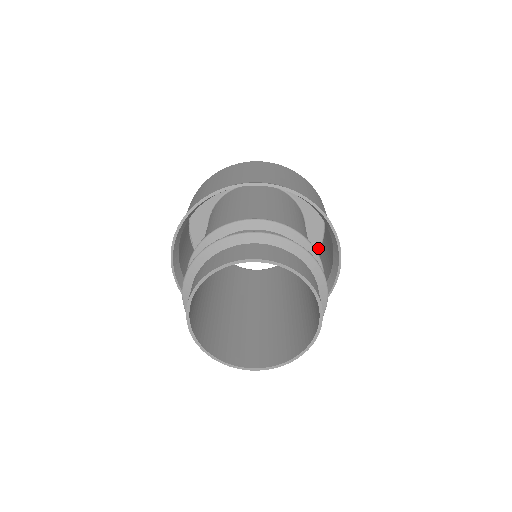
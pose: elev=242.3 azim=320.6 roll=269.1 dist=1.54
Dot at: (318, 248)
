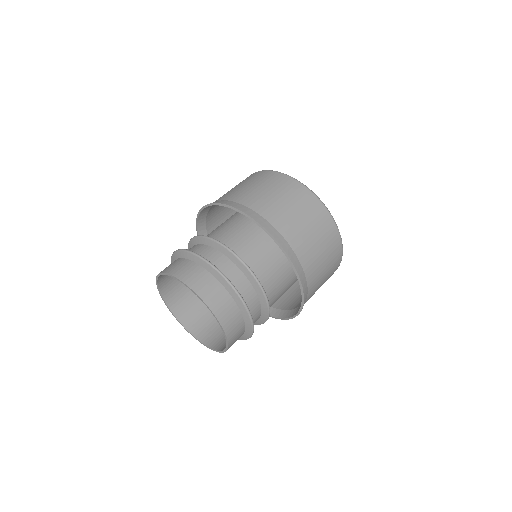
Dot at: occluded
